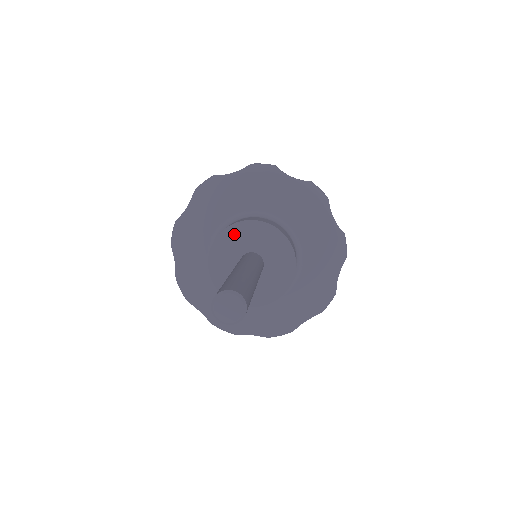
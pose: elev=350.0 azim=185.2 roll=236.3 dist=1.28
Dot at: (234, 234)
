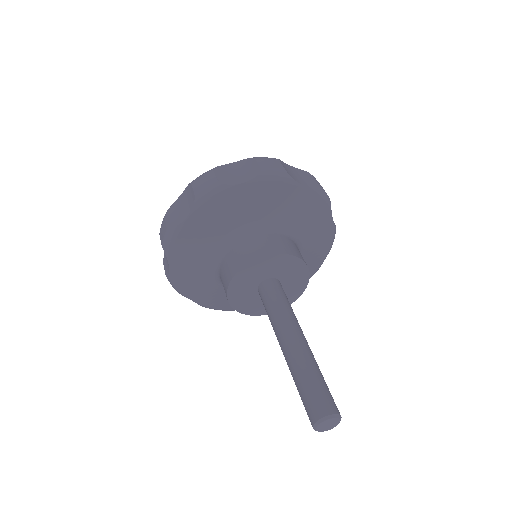
Dot at: (240, 281)
